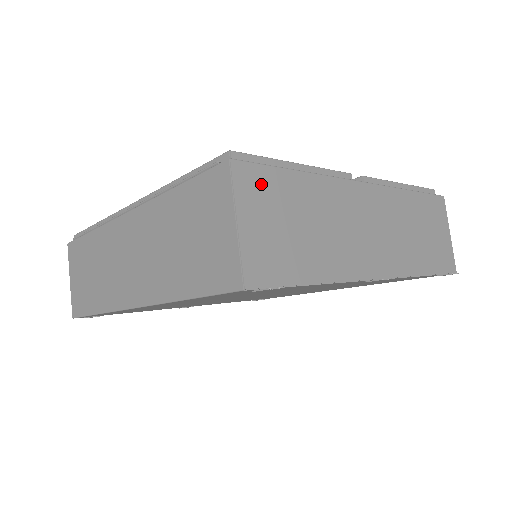
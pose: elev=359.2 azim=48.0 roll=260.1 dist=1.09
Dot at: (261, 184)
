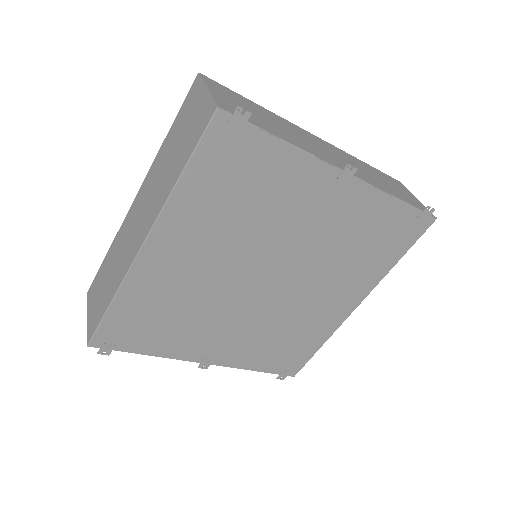
Dot at: (225, 90)
